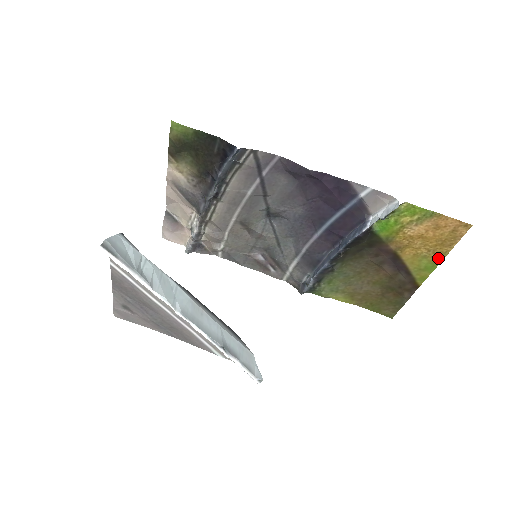
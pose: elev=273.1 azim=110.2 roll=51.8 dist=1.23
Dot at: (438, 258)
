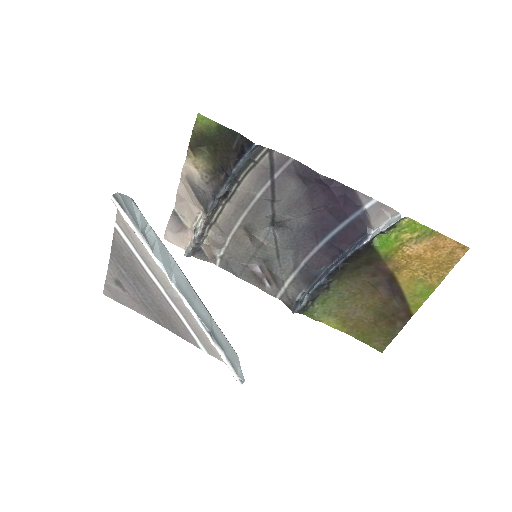
Dot at: (434, 283)
